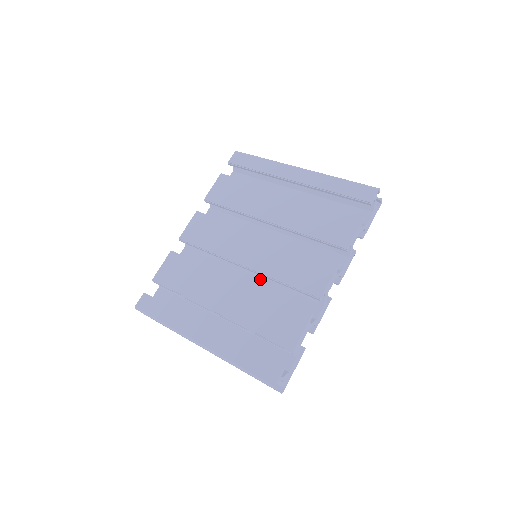
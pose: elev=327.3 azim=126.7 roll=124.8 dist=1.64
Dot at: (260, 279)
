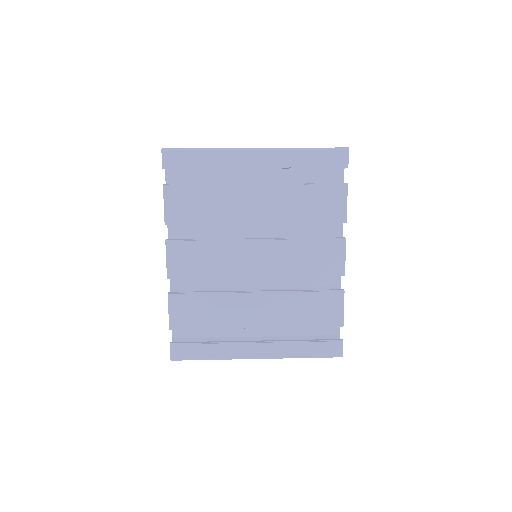
Dot at: occluded
